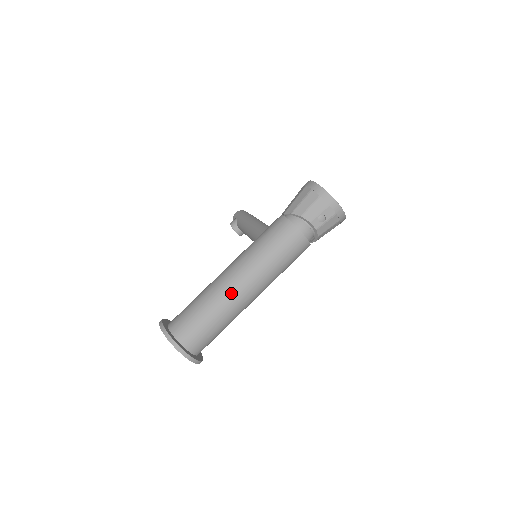
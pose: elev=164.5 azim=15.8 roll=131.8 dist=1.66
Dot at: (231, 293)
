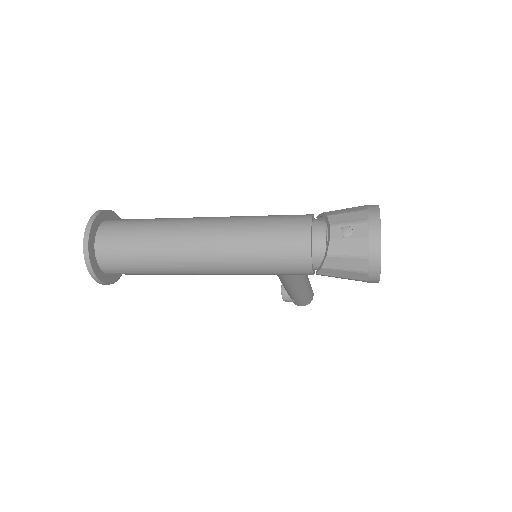
Dot at: (186, 226)
